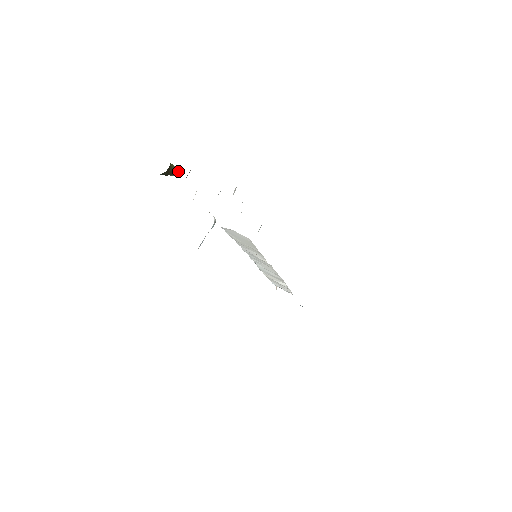
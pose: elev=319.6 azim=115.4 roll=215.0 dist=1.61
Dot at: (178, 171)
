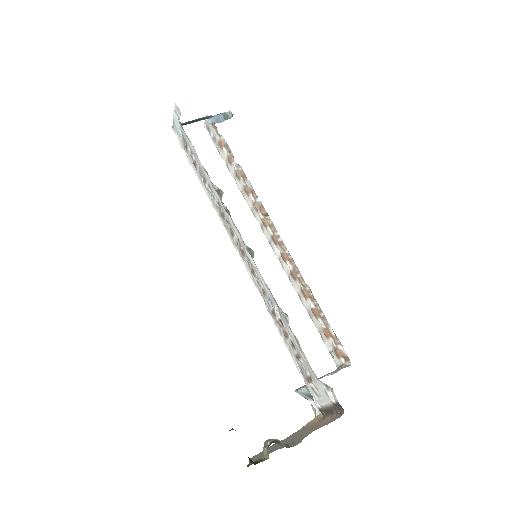
Dot at: occluded
